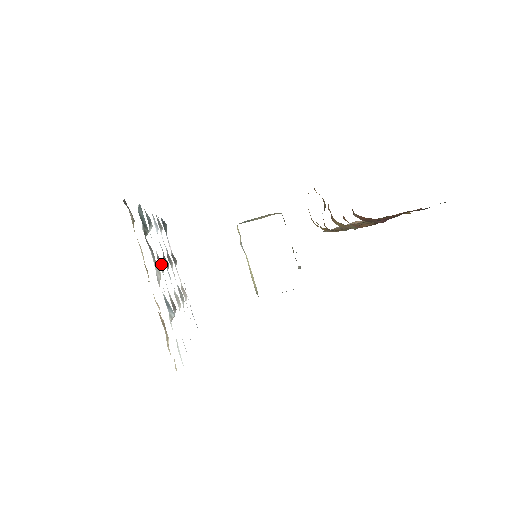
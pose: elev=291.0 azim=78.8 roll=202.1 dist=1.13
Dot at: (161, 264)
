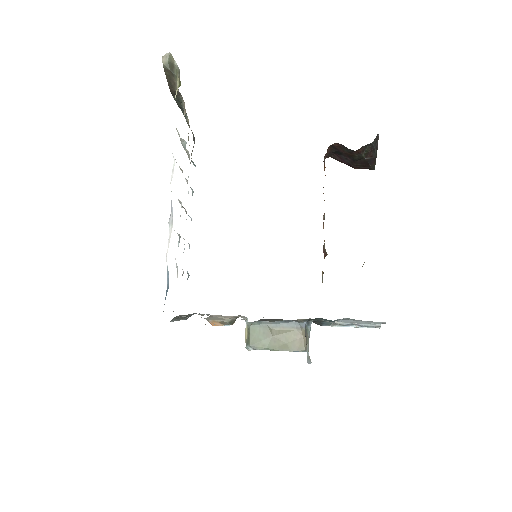
Dot at: occluded
